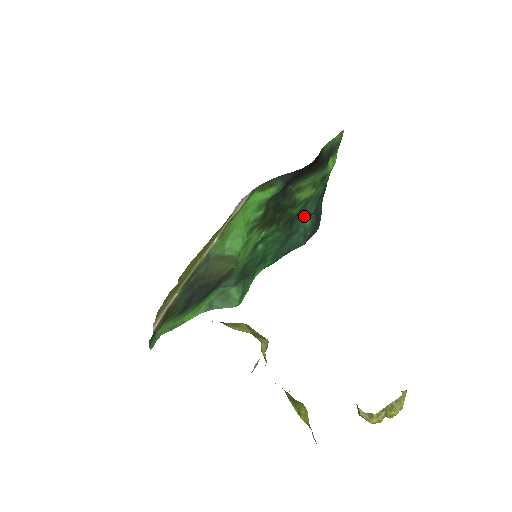
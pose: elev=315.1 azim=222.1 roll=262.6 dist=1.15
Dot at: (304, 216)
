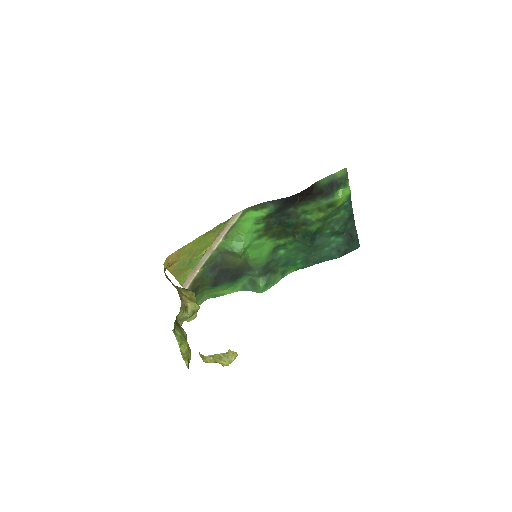
Dot at: (331, 234)
